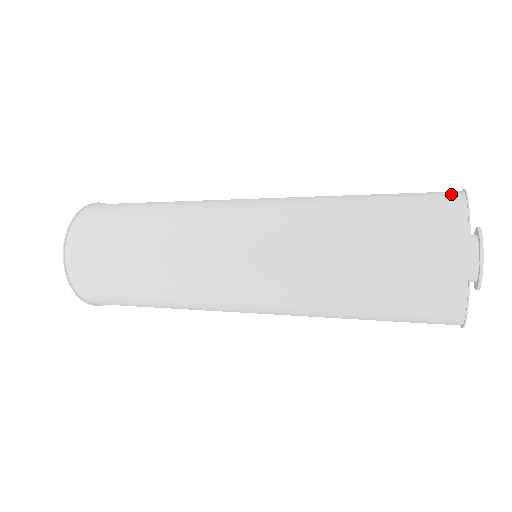
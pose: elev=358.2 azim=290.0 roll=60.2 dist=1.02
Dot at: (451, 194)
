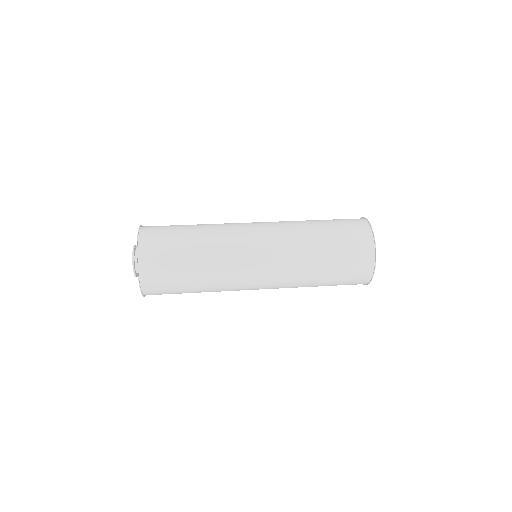
Dot at: (369, 252)
